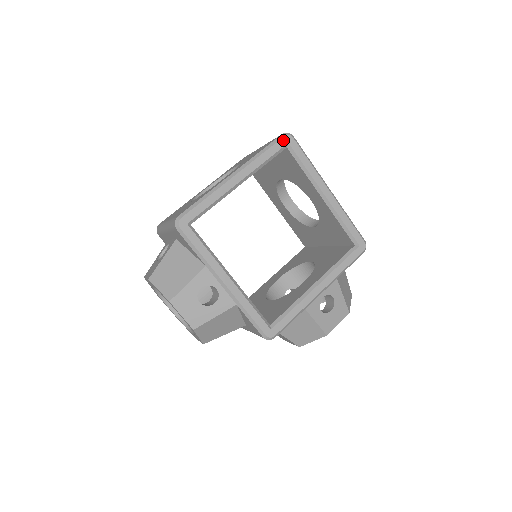
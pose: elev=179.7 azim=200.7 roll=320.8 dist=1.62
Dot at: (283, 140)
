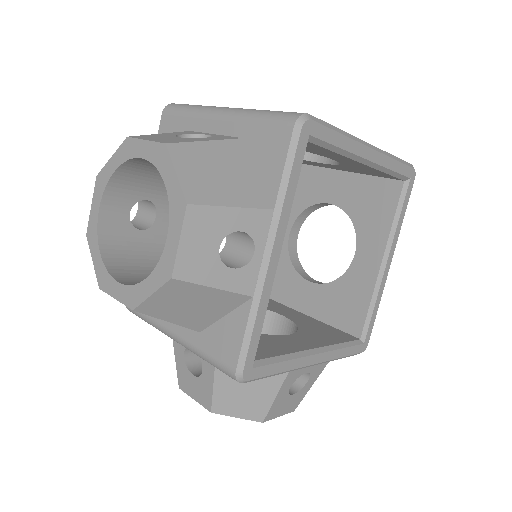
Dot at: (411, 170)
